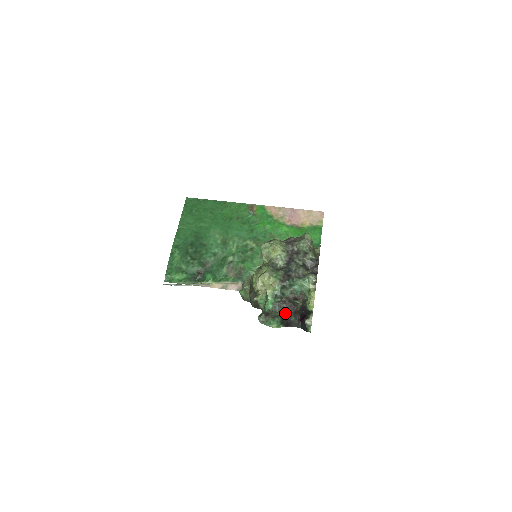
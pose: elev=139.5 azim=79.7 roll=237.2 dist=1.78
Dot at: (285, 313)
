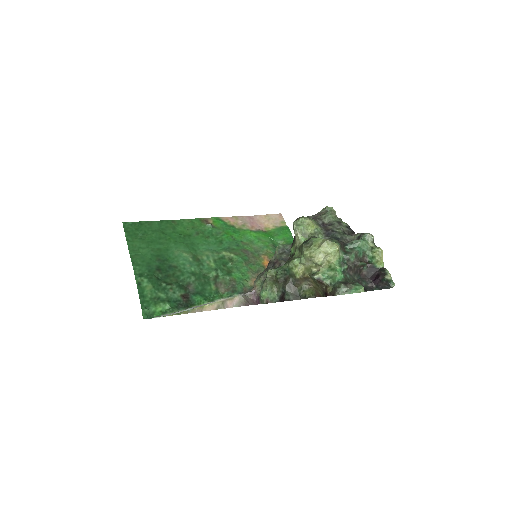
Dot at: (355, 280)
